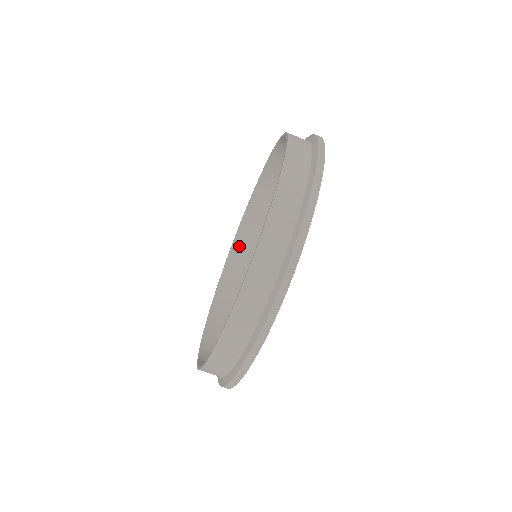
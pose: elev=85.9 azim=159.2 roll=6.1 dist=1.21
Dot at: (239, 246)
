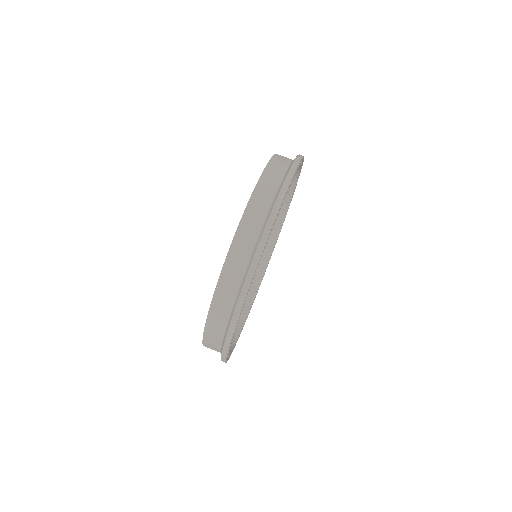
Dot at: occluded
